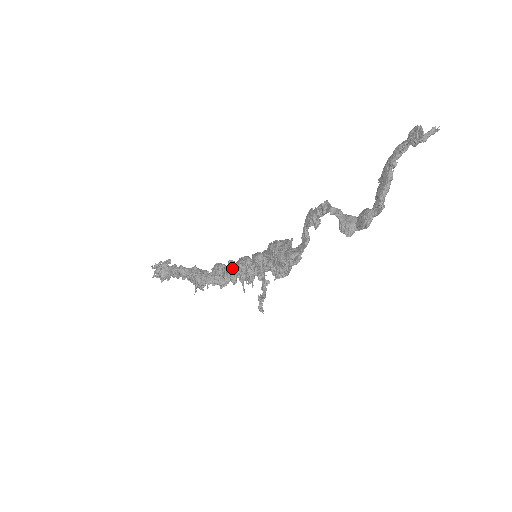
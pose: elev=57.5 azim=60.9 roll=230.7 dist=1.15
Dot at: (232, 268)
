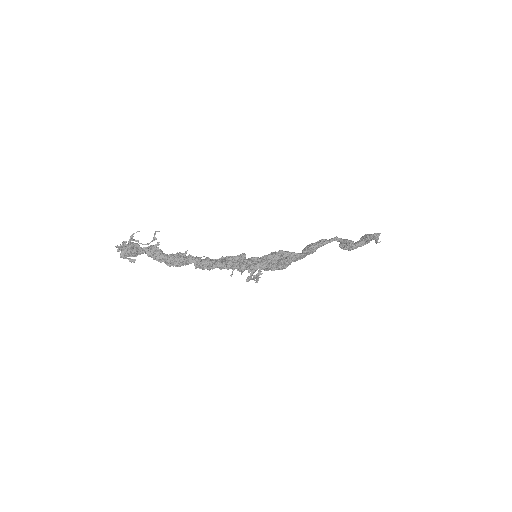
Dot at: (228, 258)
